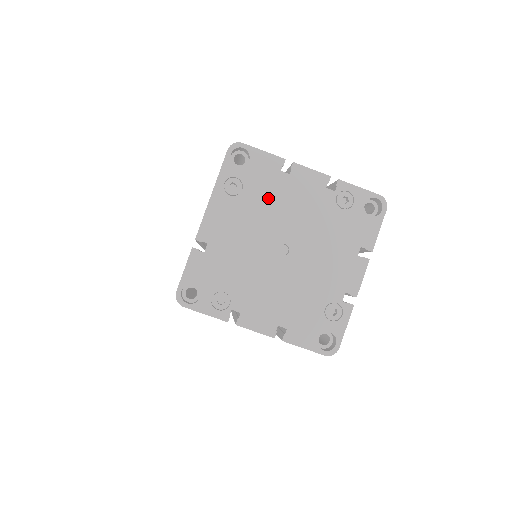
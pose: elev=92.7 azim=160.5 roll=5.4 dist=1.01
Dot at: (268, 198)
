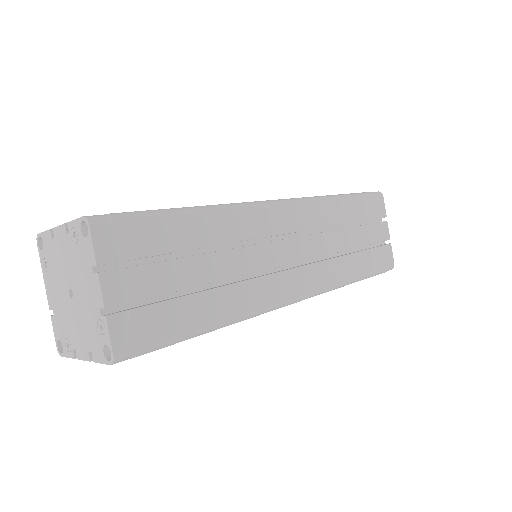
Dot at: (55, 262)
